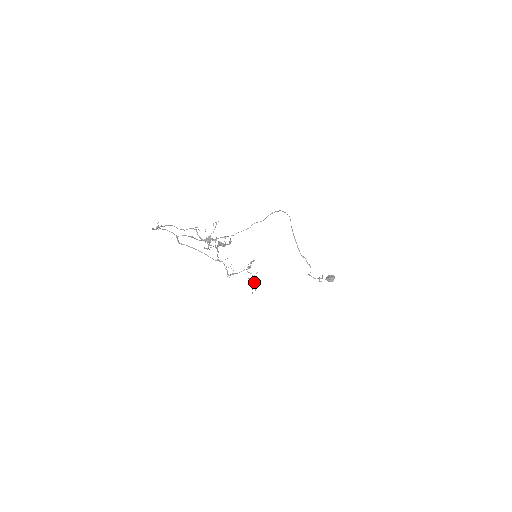
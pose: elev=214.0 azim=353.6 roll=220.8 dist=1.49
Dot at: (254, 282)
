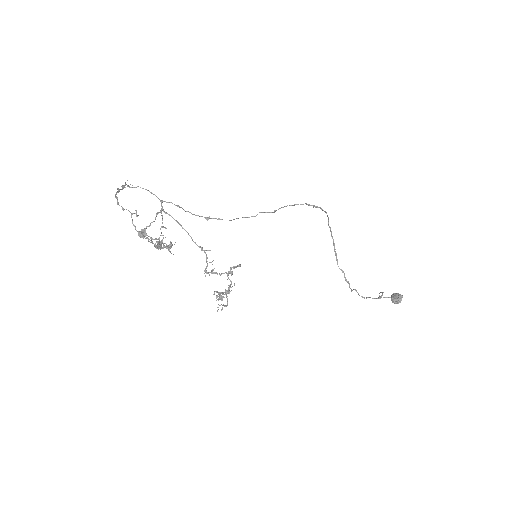
Dot at: (220, 299)
